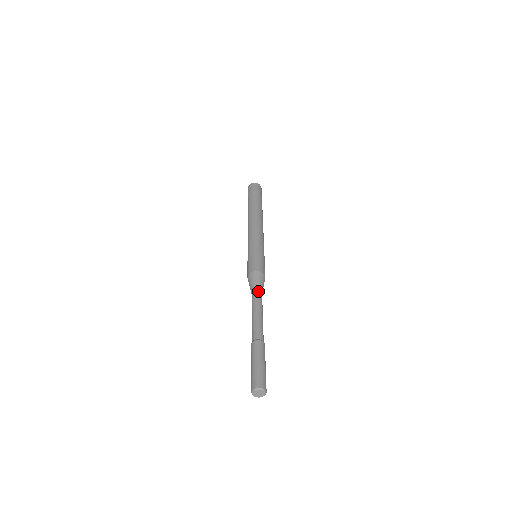
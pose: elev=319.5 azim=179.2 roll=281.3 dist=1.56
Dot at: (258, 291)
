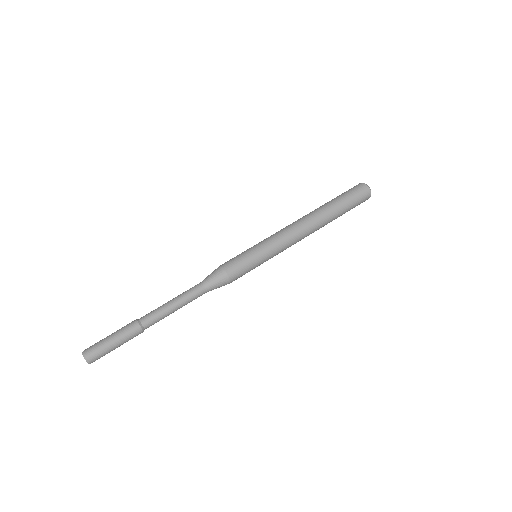
Dot at: (204, 289)
